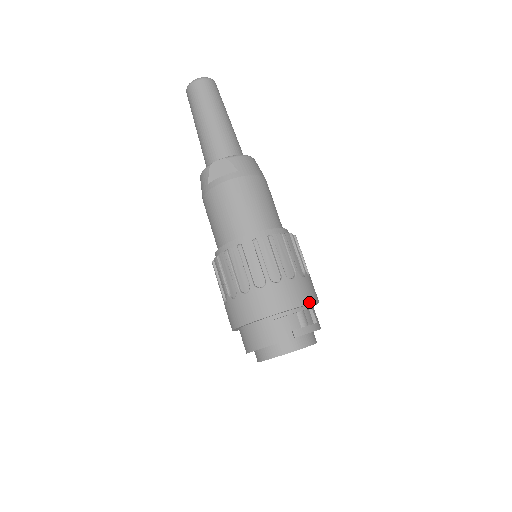
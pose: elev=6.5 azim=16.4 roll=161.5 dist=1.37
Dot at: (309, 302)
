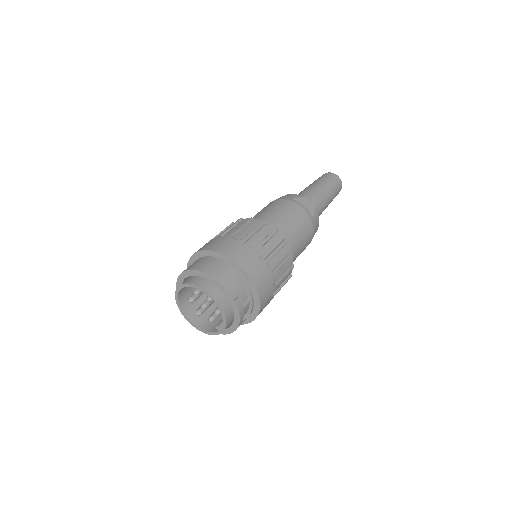
Dot at: (261, 305)
